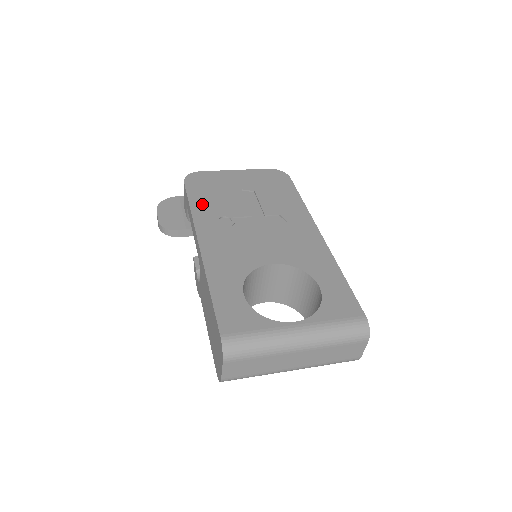
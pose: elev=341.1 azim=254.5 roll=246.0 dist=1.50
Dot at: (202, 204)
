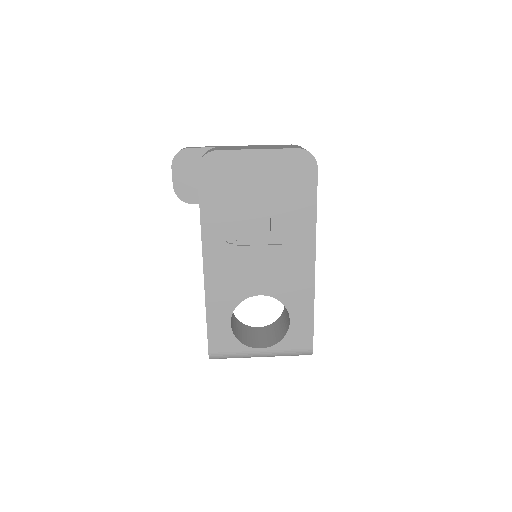
Dot at: (212, 212)
